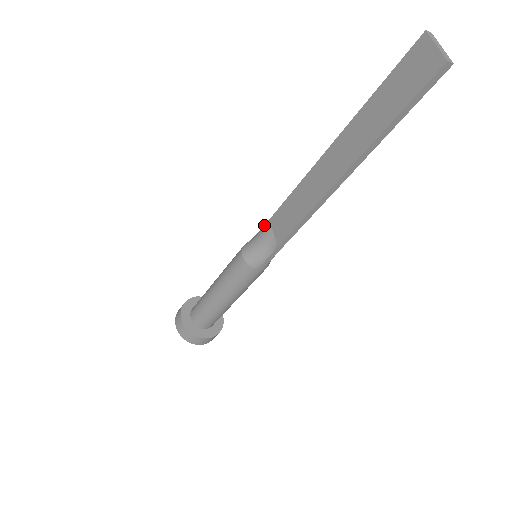
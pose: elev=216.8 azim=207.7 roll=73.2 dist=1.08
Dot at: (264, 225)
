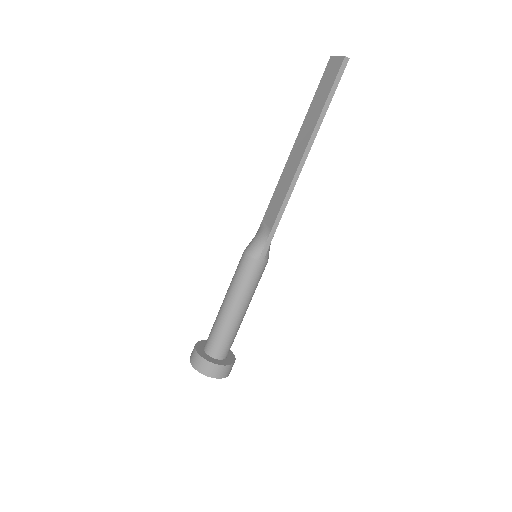
Dot at: (259, 228)
